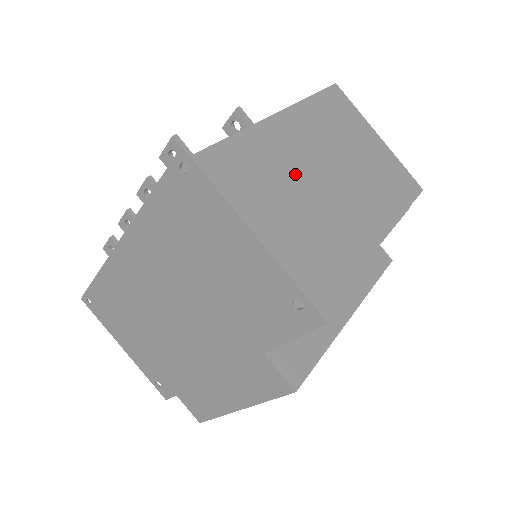
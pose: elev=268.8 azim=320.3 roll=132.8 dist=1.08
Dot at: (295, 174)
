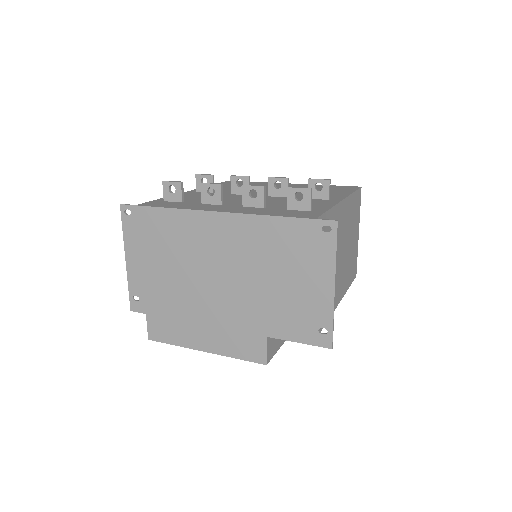
Dot at: (337, 244)
